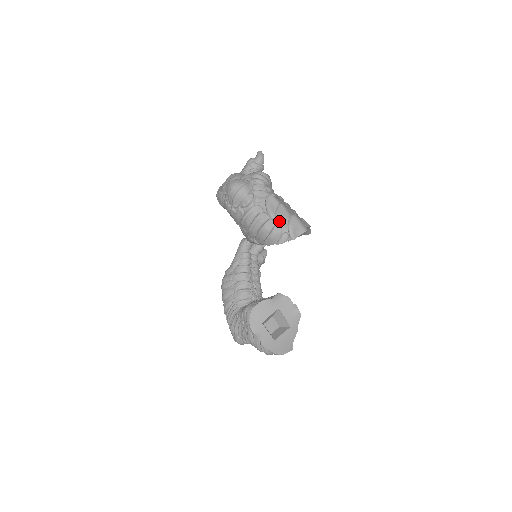
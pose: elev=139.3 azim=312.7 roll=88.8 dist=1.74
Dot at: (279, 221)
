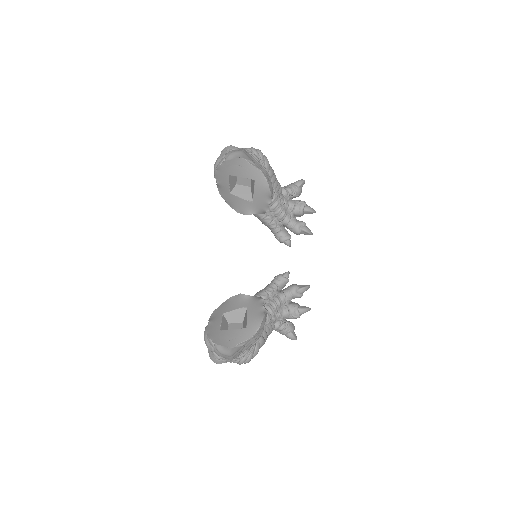
Dot at: (227, 153)
